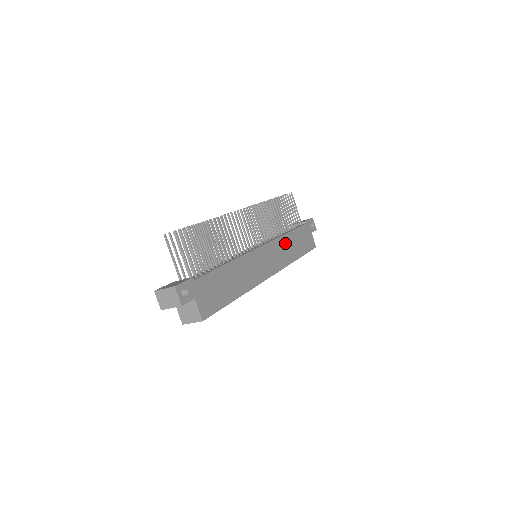
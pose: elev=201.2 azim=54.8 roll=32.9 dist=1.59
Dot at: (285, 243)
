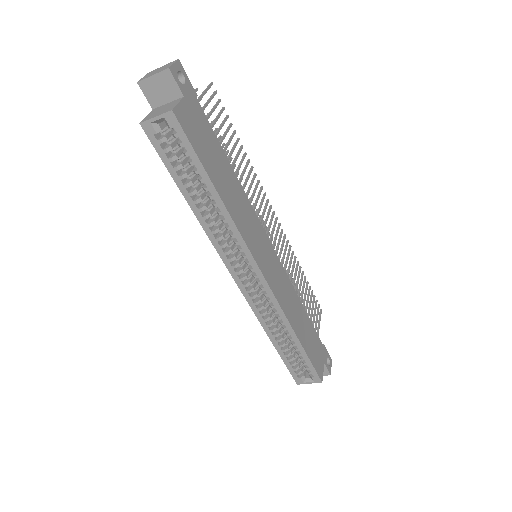
Dot at: (294, 300)
